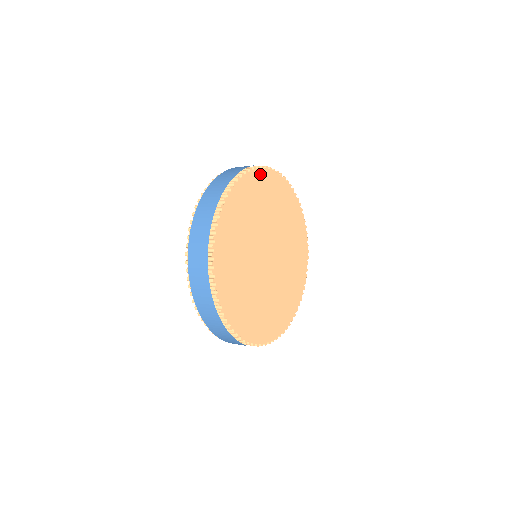
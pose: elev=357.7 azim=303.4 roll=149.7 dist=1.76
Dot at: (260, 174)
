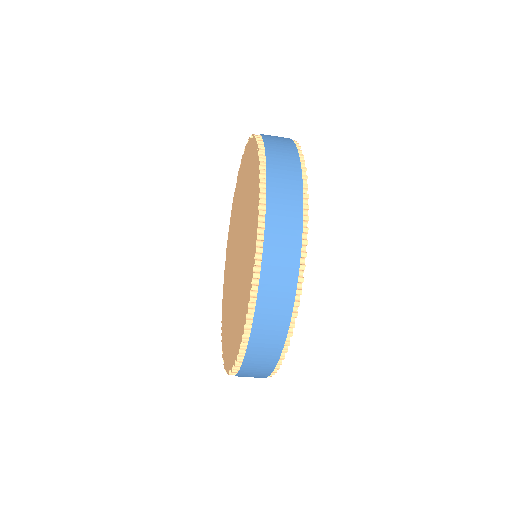
Dot at: occluded
